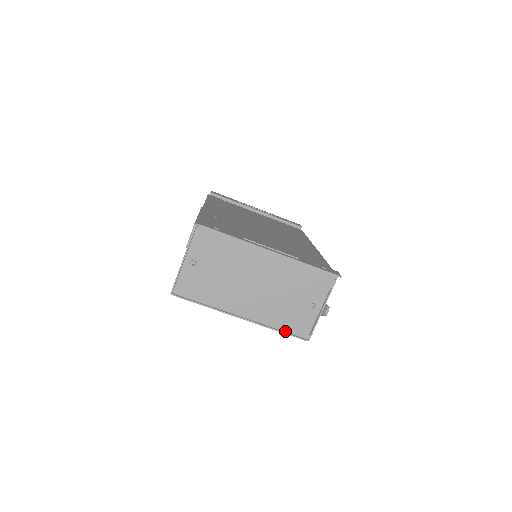
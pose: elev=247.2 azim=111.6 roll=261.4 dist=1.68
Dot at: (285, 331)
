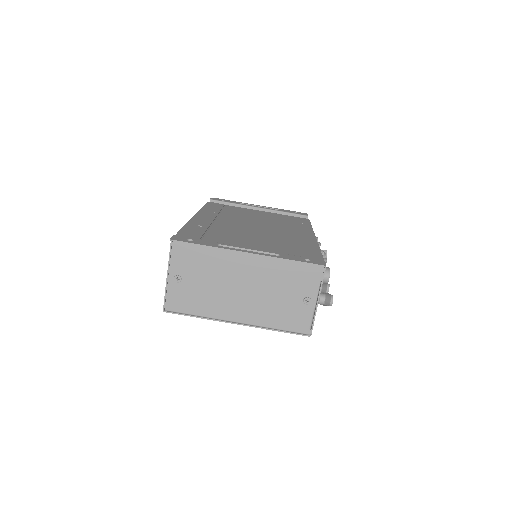
Dot at: (284, 330)
